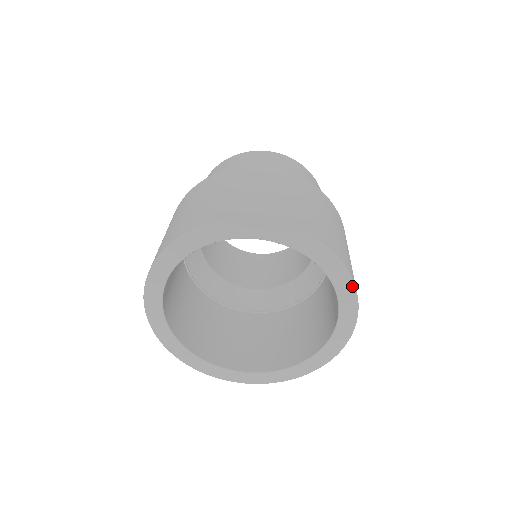
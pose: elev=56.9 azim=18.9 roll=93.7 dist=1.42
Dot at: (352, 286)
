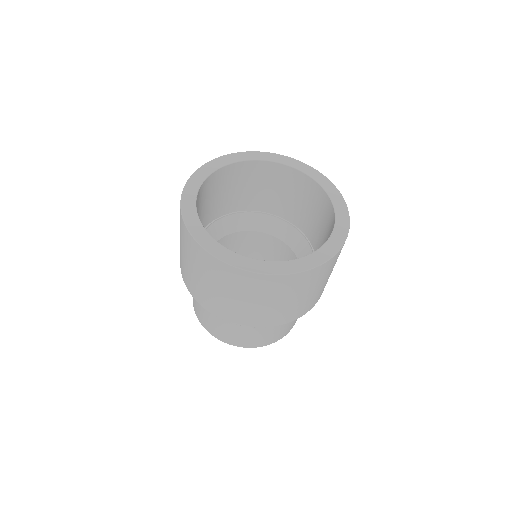
Dot at: (289, 158)
